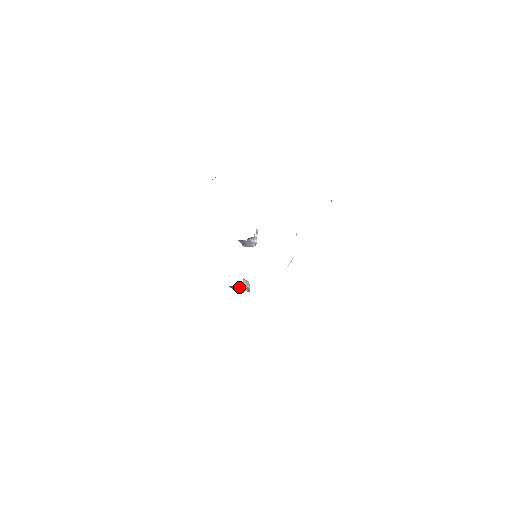
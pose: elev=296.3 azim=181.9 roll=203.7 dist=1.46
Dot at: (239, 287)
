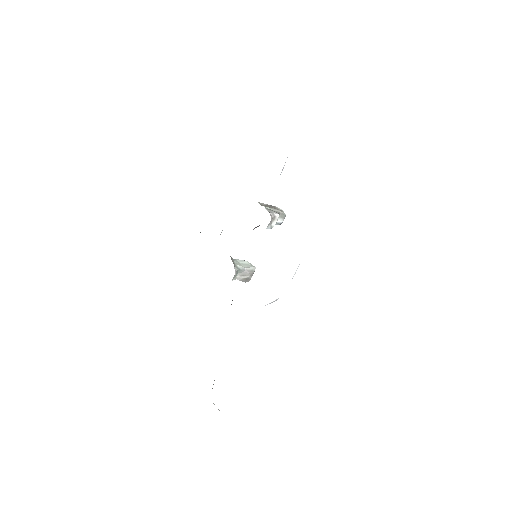
Dot at: occluded
